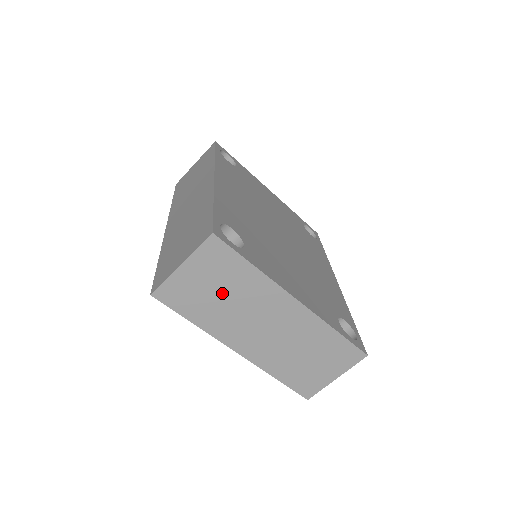
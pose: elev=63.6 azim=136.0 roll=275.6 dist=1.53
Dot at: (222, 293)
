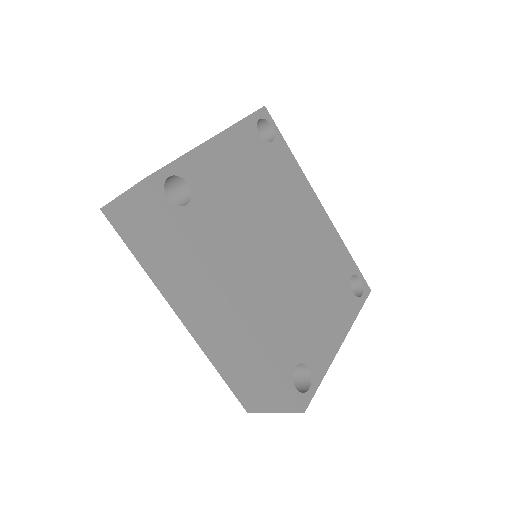
Dot at: occluded
